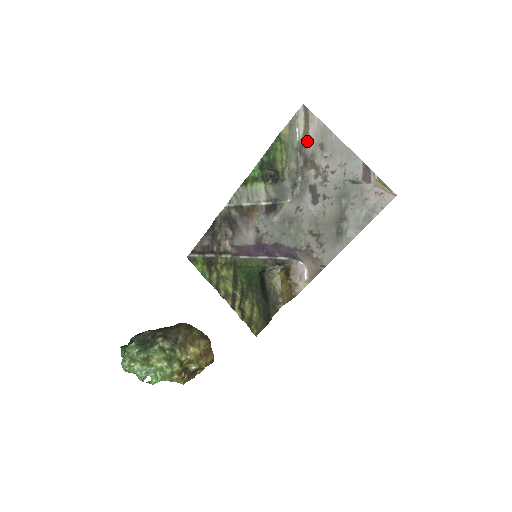
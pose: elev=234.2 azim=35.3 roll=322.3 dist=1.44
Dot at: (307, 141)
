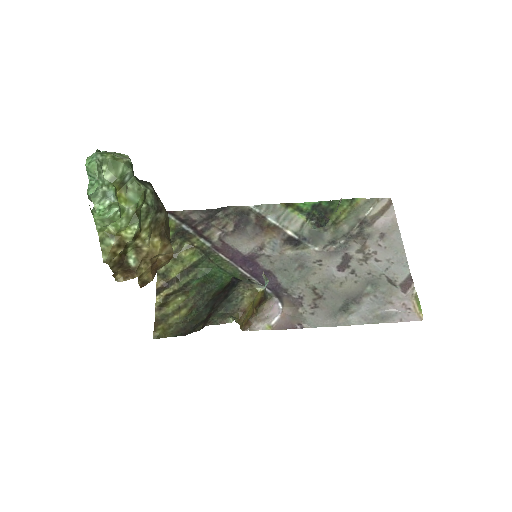
Dot at: (372, 222)
